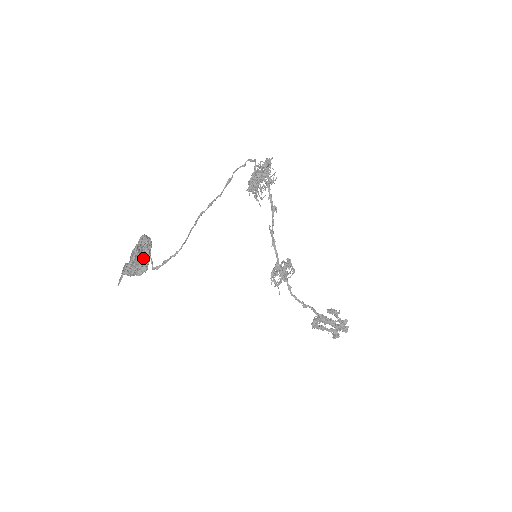
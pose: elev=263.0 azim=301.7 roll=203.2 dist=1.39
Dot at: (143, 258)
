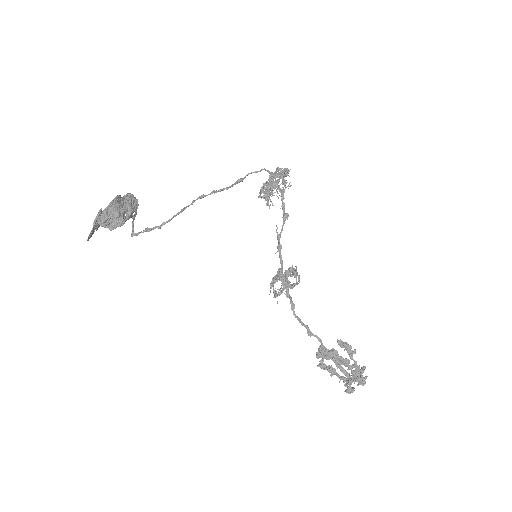
Dot at: (122, 211)
